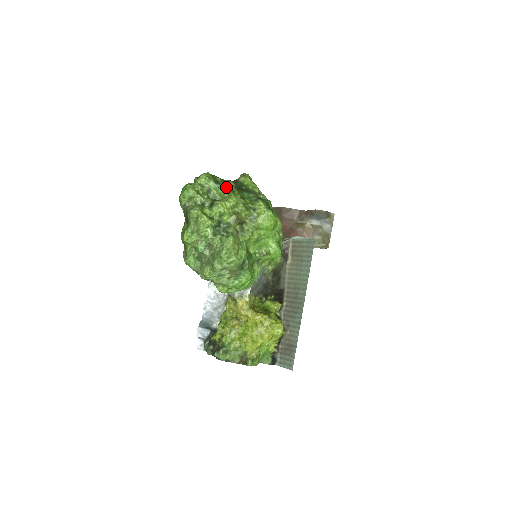
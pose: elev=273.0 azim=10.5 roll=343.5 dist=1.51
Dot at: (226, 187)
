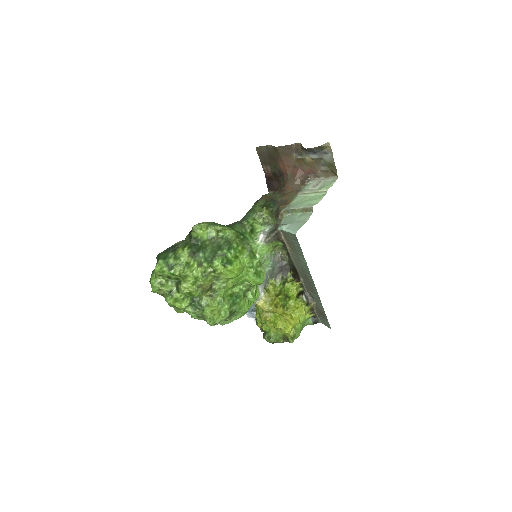
Dot at: (180, 265)
